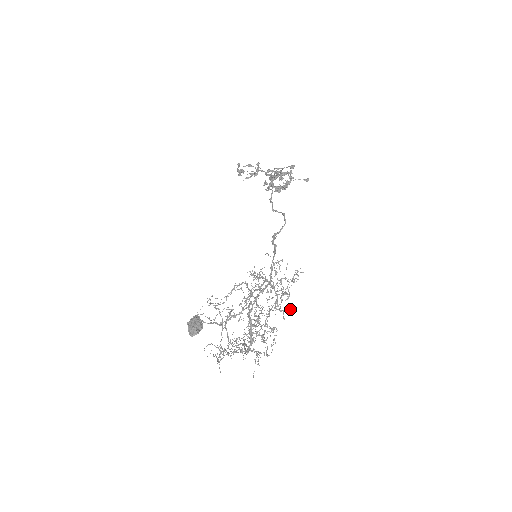
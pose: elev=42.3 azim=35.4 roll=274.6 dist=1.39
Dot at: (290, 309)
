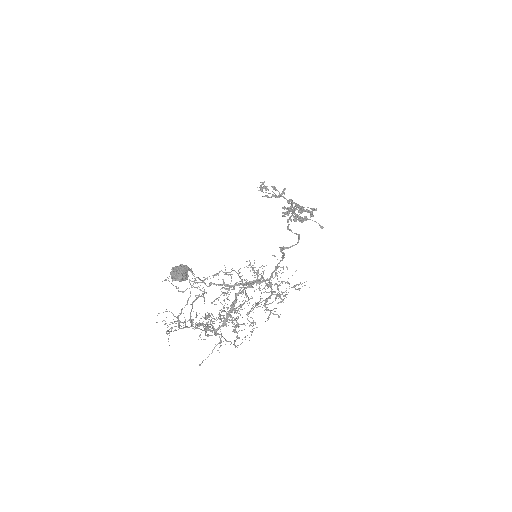
Dot at: occluded
